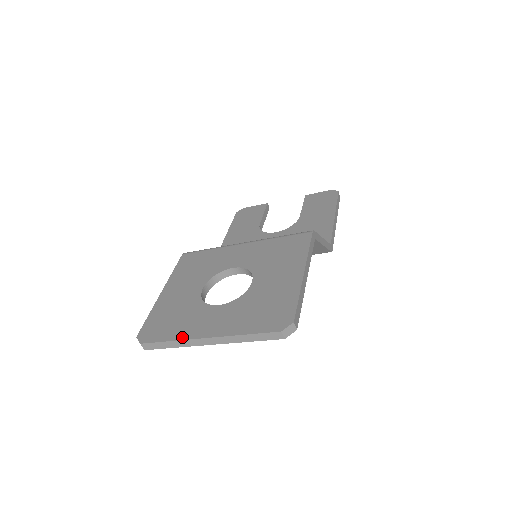
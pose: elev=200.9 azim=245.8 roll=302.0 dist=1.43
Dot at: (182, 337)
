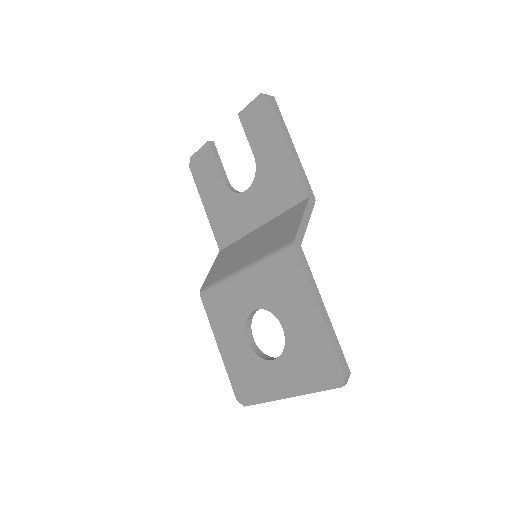
Dot at: (270, 399)
